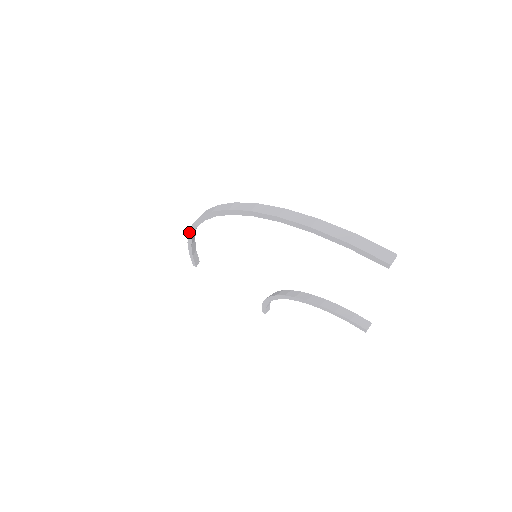
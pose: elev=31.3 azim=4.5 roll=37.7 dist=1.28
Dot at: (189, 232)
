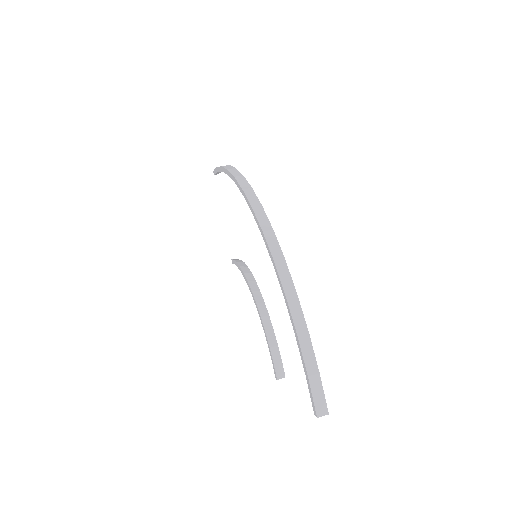
Dot at: (228, 170)
